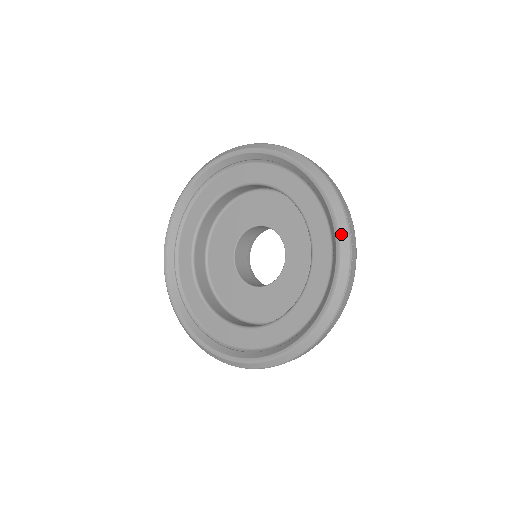
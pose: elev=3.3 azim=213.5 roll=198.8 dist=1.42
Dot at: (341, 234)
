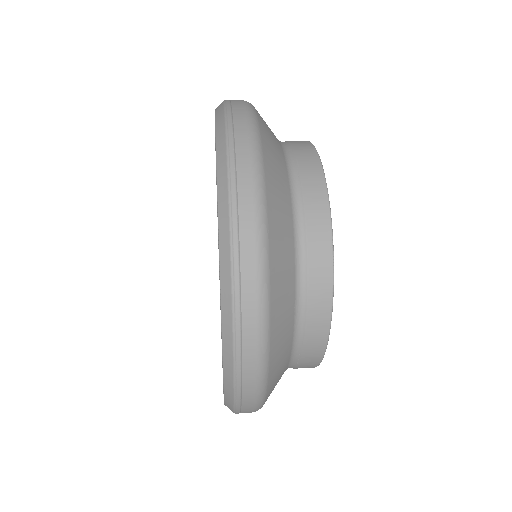
Dot at: (225, 392)
